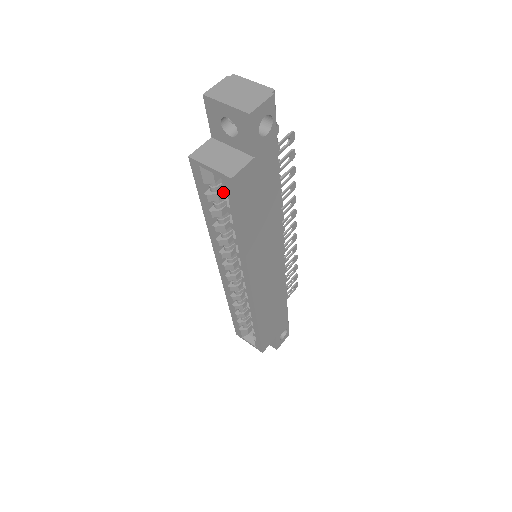
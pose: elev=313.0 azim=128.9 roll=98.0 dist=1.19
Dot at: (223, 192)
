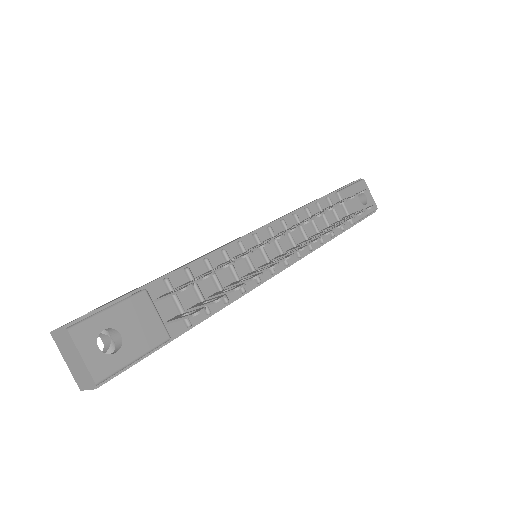
Dot at: occluded
